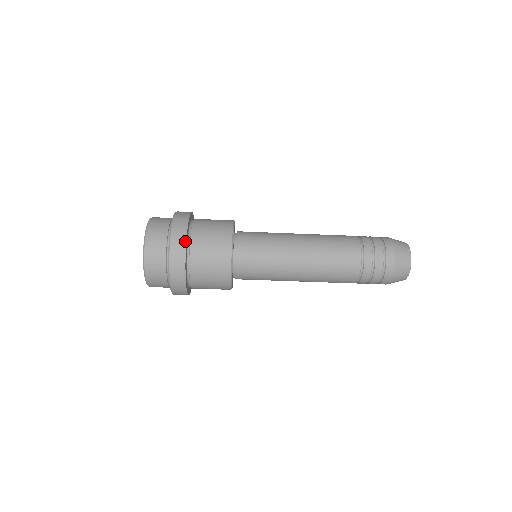
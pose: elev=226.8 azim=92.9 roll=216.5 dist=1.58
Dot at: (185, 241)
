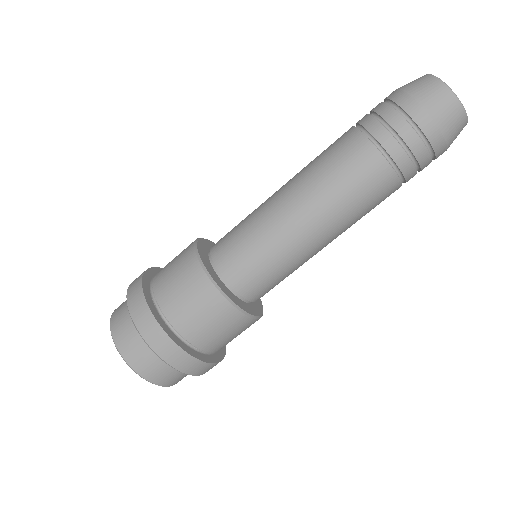
Dot at: (164, 333)
